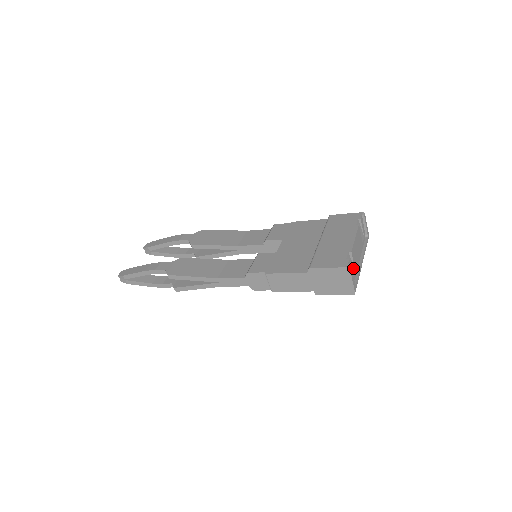
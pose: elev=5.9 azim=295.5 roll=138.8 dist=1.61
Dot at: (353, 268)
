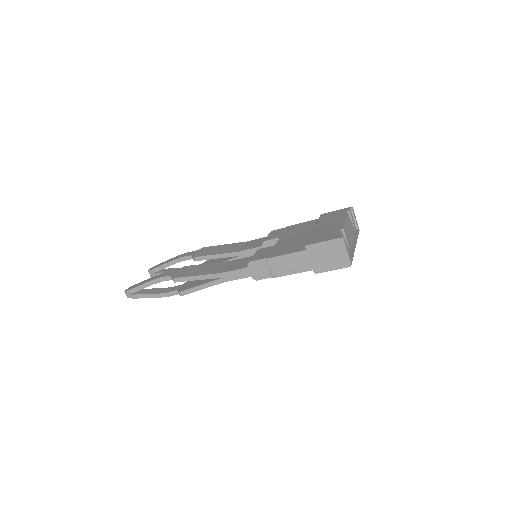
Dot at: (347, 245)
